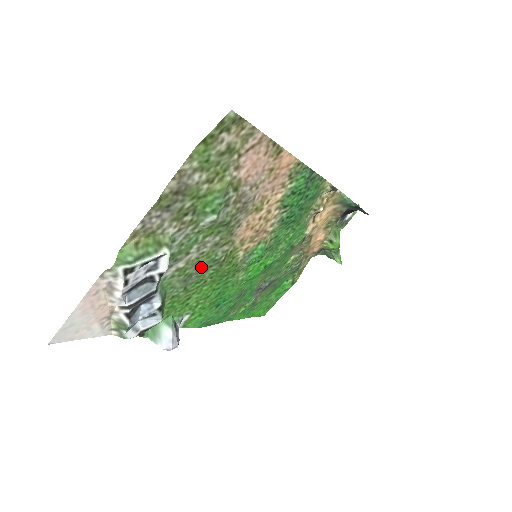
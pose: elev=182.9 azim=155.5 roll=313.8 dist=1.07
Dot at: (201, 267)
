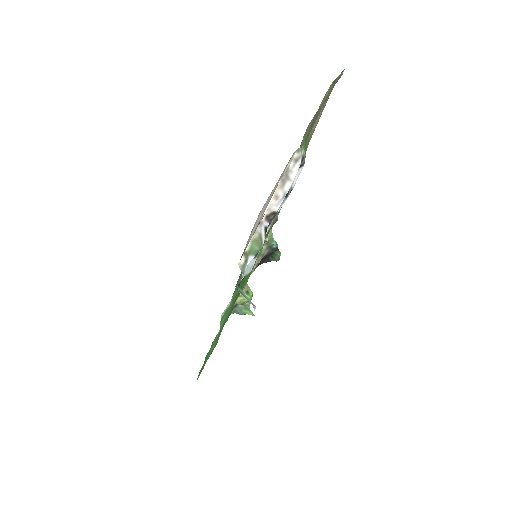
Dot at: occluded
